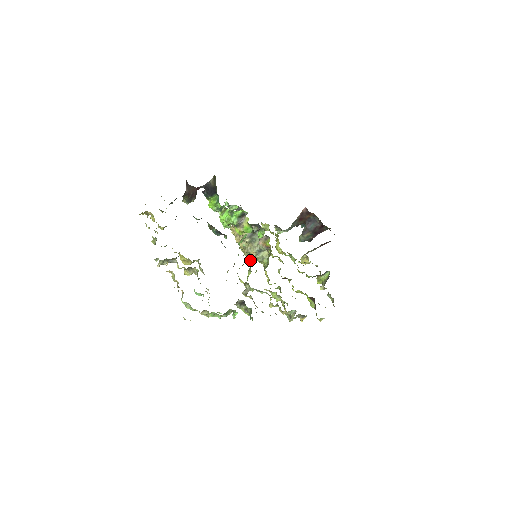
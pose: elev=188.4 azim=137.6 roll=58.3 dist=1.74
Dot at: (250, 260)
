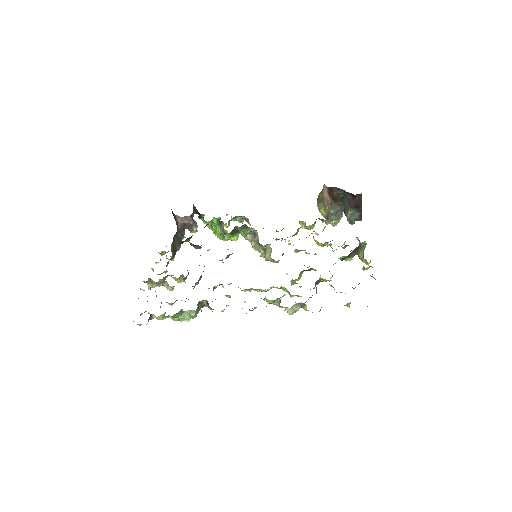
Dot at: occluded
